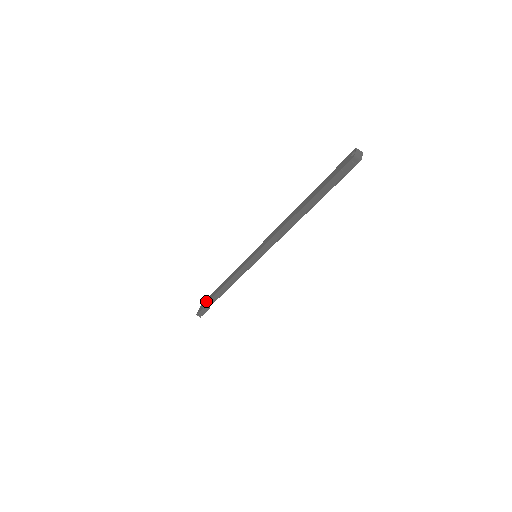
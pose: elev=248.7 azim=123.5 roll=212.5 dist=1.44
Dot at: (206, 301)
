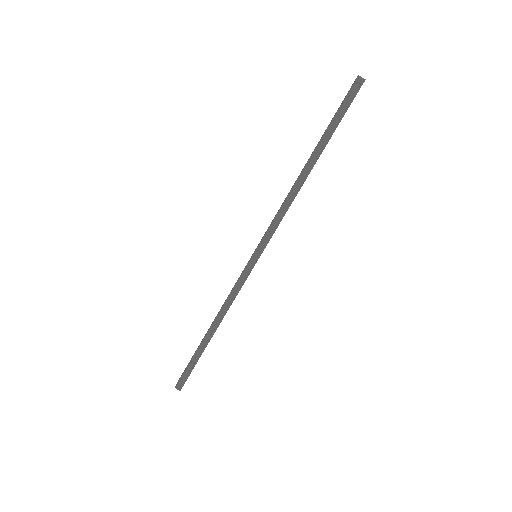
Dot at: occluded
